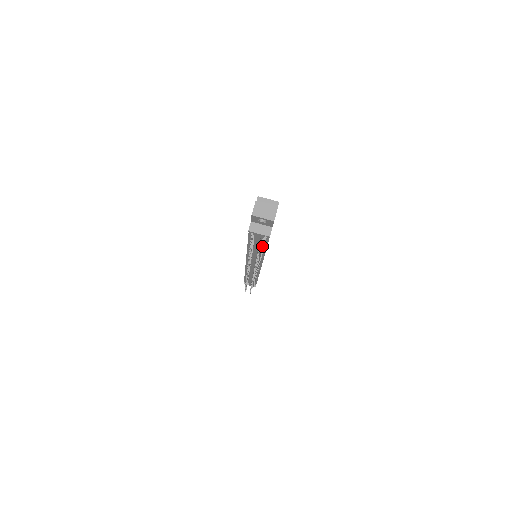
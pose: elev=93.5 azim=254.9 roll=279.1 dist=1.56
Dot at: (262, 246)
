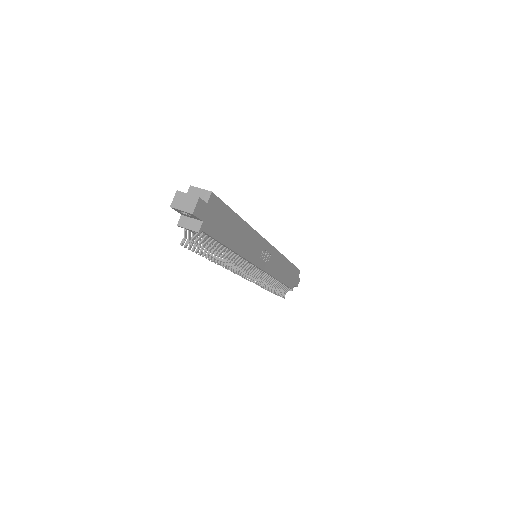
Dot at: (210, 244)
